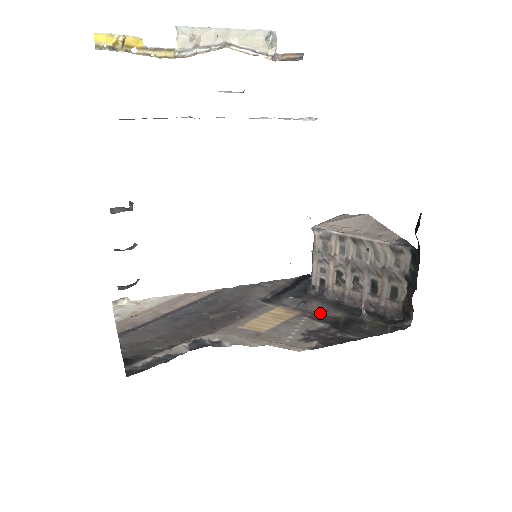
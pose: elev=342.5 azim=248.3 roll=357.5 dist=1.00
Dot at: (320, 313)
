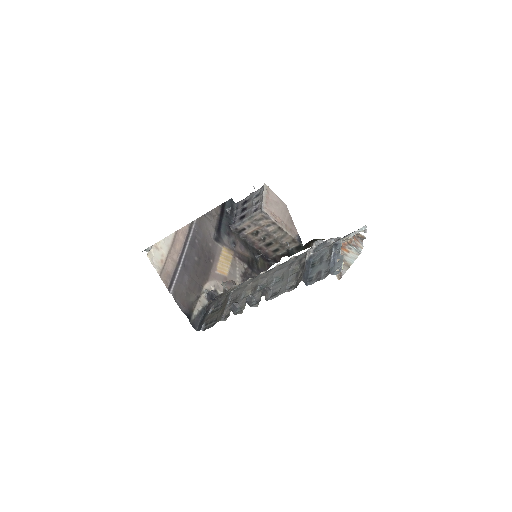
Dot at: (241, 253)
